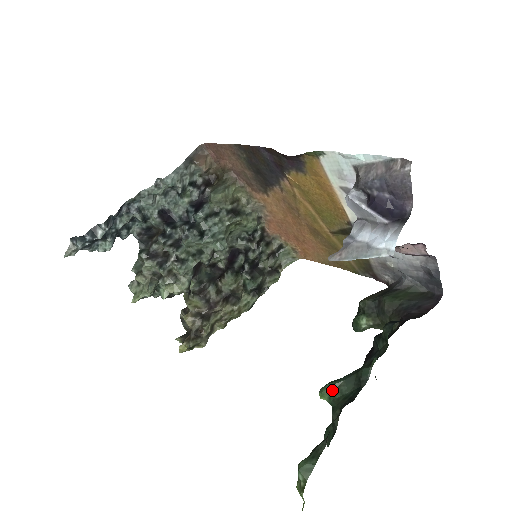
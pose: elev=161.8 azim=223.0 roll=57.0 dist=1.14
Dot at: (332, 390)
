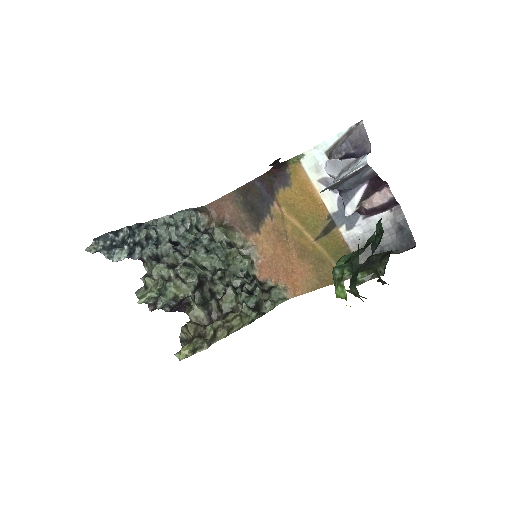
Dot at: (347, 258)
